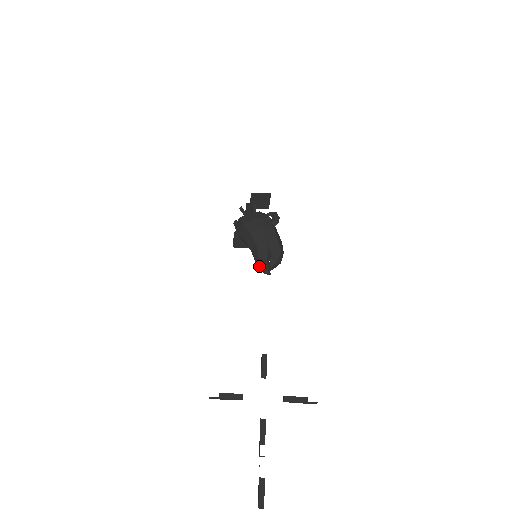
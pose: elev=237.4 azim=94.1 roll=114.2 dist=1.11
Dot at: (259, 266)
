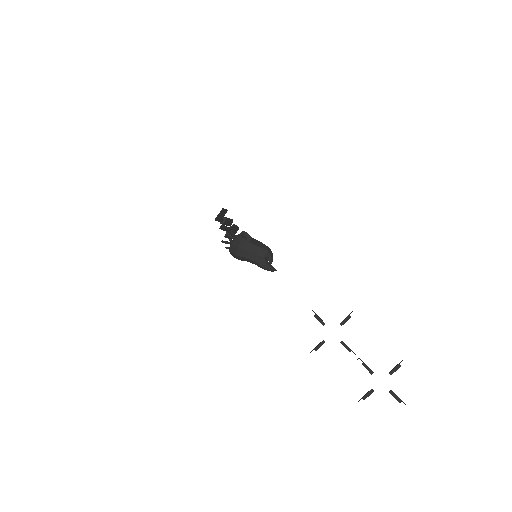
Dot at: (267, 270)
